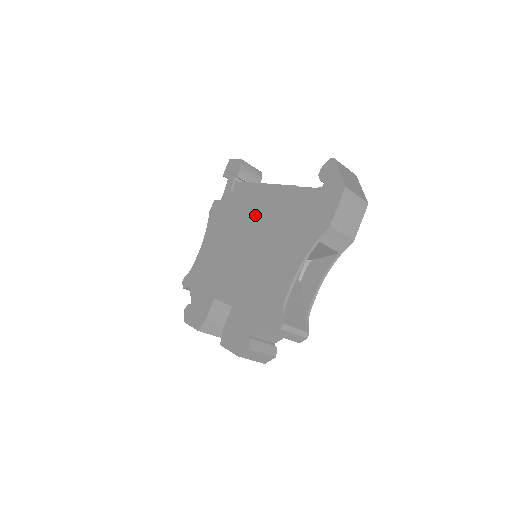
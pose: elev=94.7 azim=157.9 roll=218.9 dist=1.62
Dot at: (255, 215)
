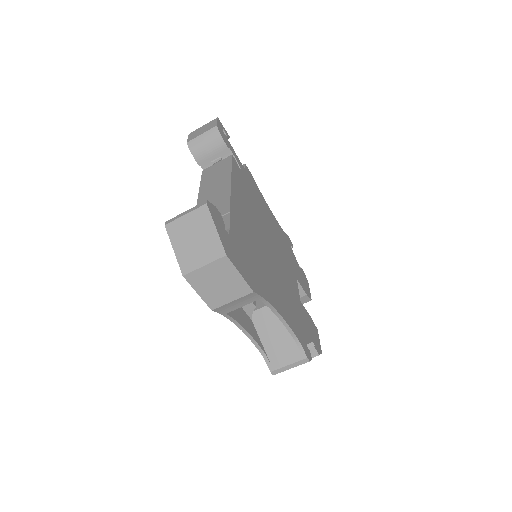
Dot at: occluded
